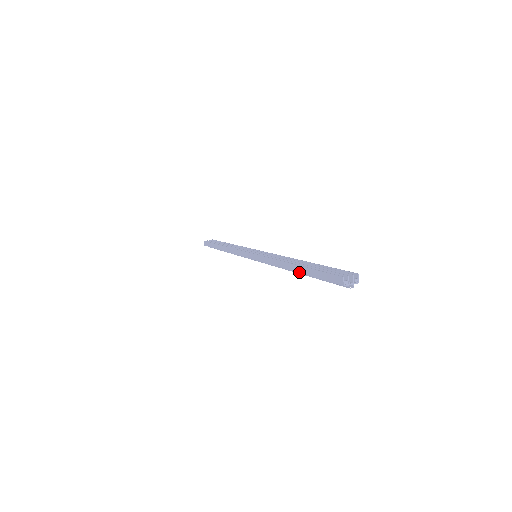
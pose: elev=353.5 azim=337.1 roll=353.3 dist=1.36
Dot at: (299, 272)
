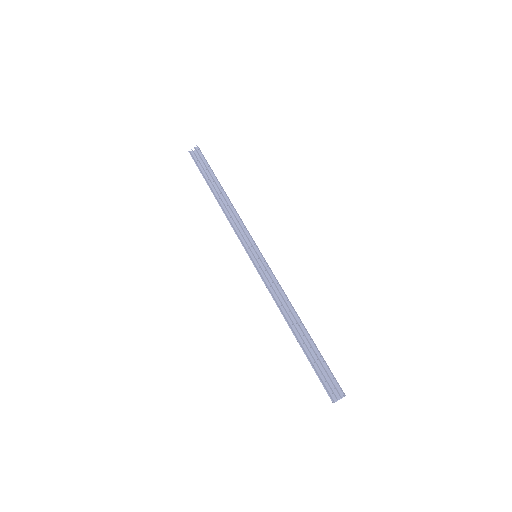
Dot at: (300, 344)
